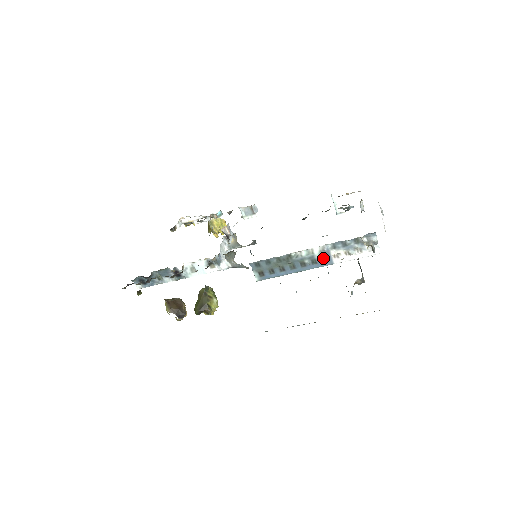
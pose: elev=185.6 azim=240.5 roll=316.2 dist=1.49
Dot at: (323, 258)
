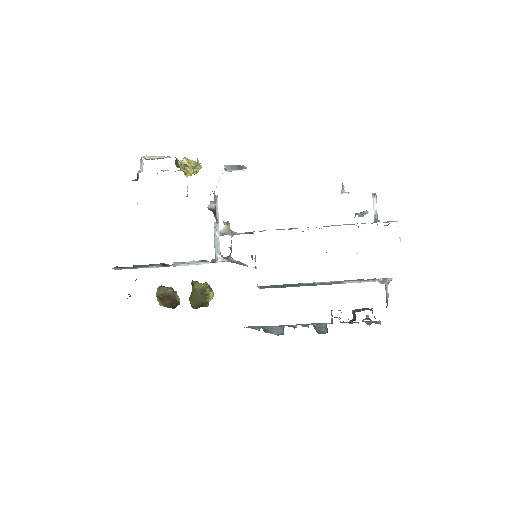
Dot at: (333, 283)
